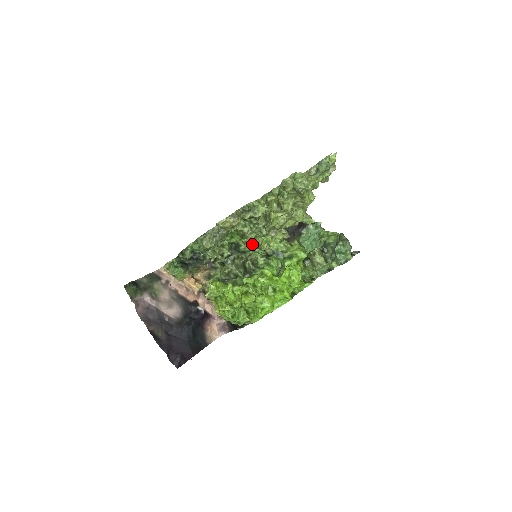
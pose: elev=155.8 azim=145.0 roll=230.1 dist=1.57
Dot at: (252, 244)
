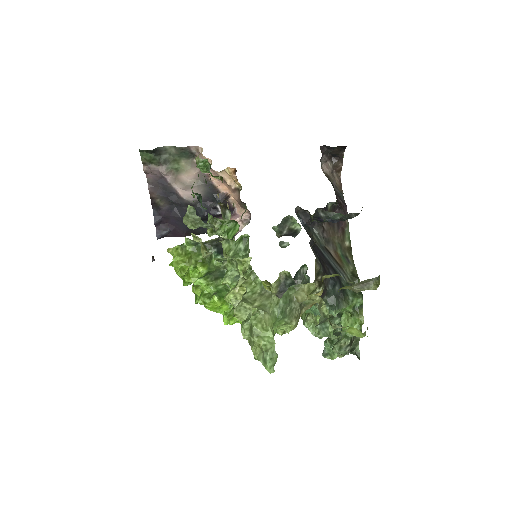
Dot at: occluded
